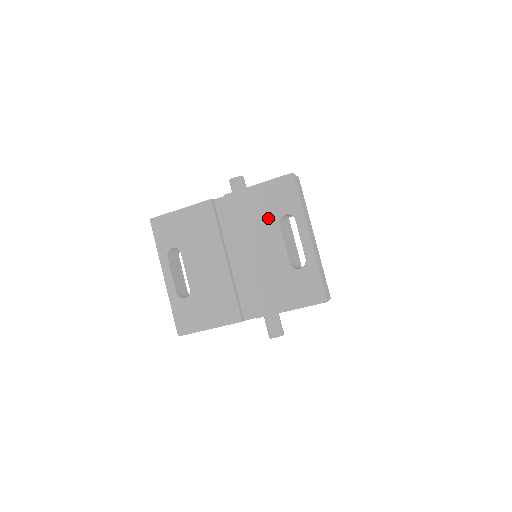
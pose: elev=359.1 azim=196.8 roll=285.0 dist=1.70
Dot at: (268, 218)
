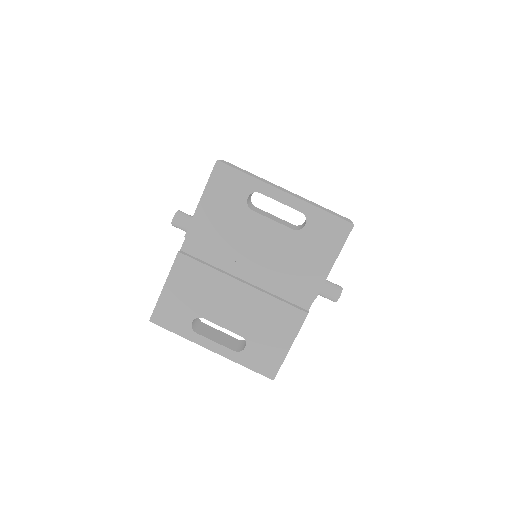
Dot at: (238, 216)
